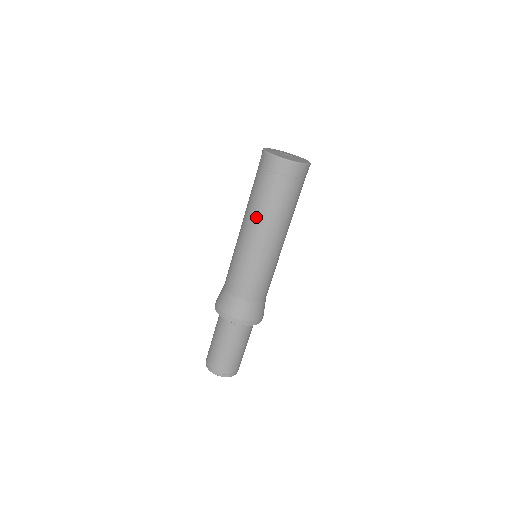
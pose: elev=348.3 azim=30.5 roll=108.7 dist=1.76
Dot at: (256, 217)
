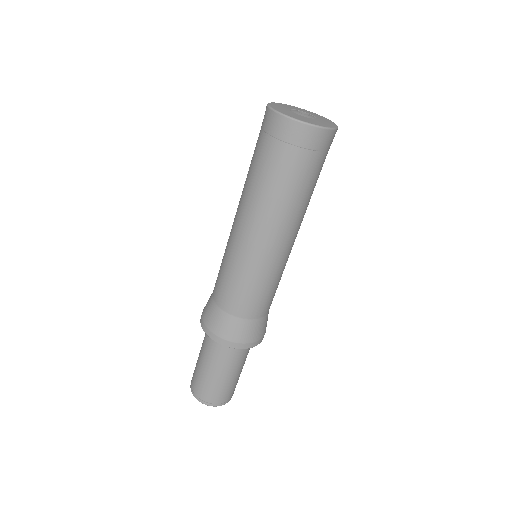
Dot at: (247, 200)
